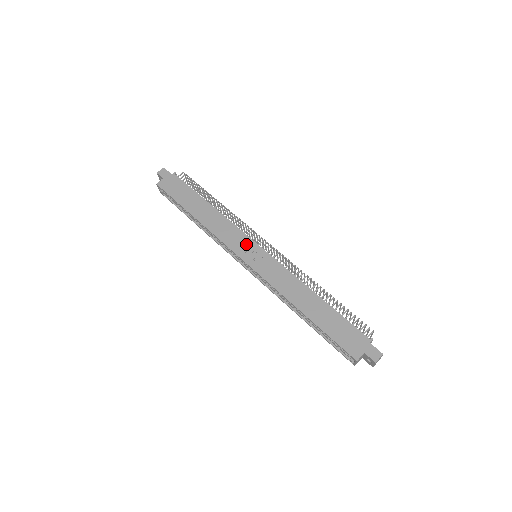
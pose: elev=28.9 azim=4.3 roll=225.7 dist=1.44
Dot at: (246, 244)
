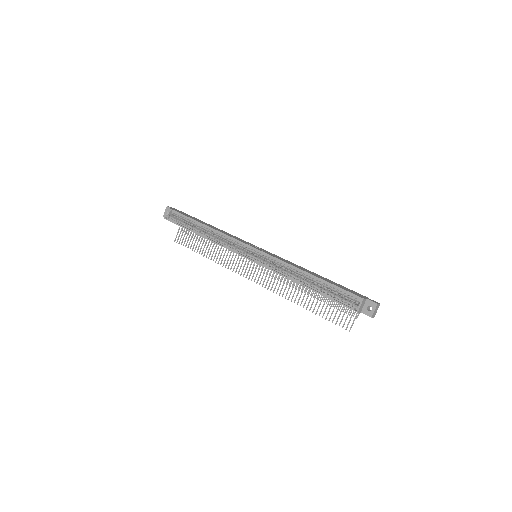
Dot at: (250, 244)
